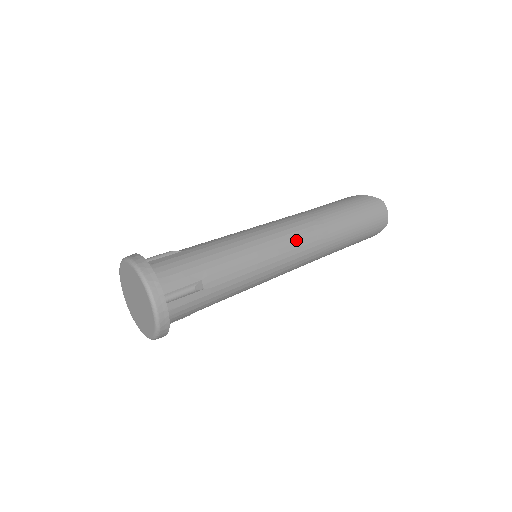
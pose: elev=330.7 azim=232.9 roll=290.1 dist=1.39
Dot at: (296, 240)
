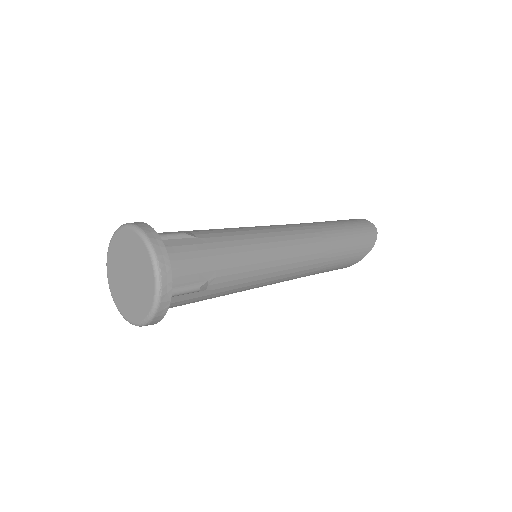
Dot at: (283, 225)
